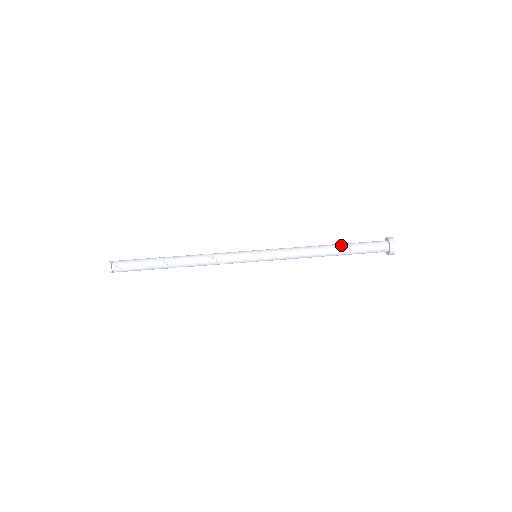
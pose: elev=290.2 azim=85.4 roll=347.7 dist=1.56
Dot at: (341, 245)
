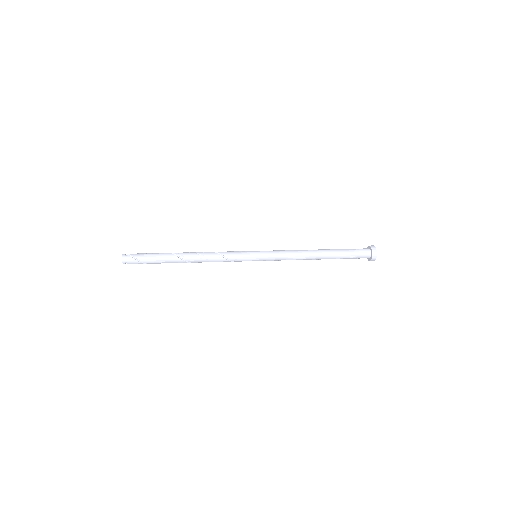
Dot at: (330, 249)
